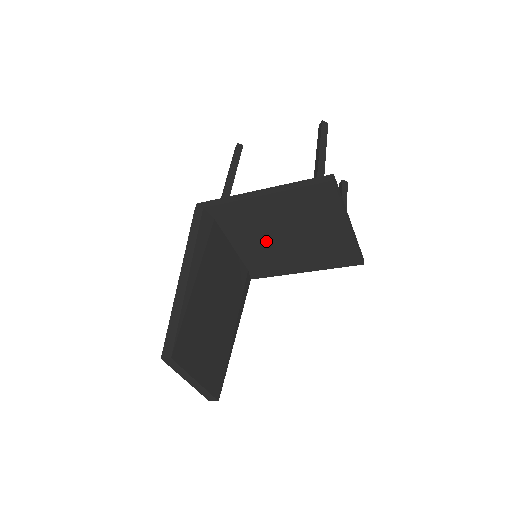
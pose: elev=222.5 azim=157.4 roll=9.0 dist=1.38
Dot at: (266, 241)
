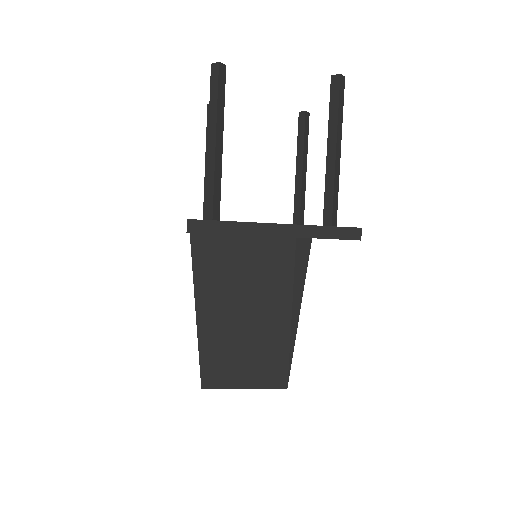
Dot at: occluded
